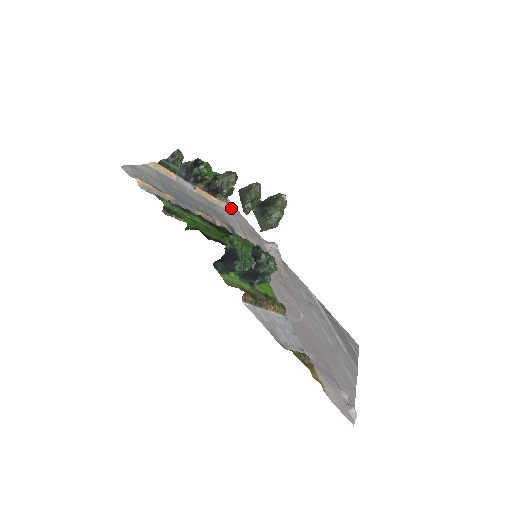
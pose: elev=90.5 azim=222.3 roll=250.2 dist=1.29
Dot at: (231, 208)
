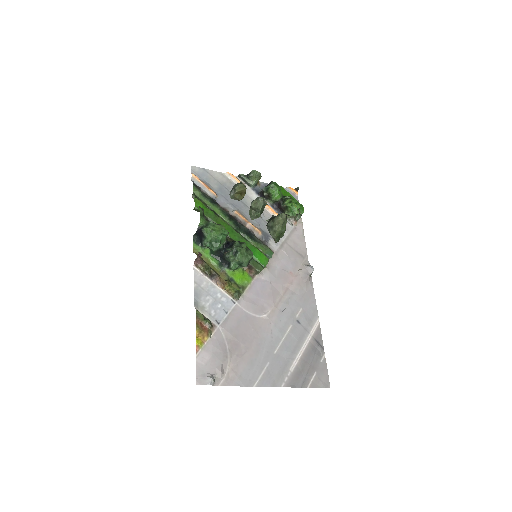
Dot at: (295, 228)
